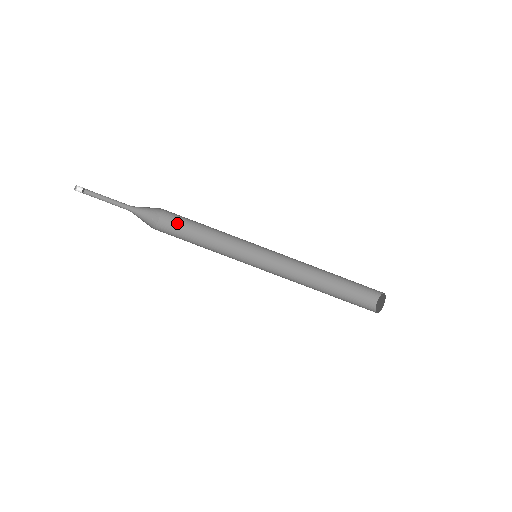
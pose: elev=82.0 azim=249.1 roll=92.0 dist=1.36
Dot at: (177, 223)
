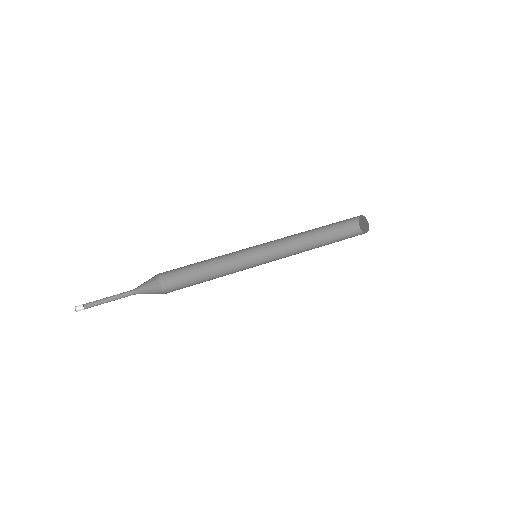
Dot at: (176, 275)
